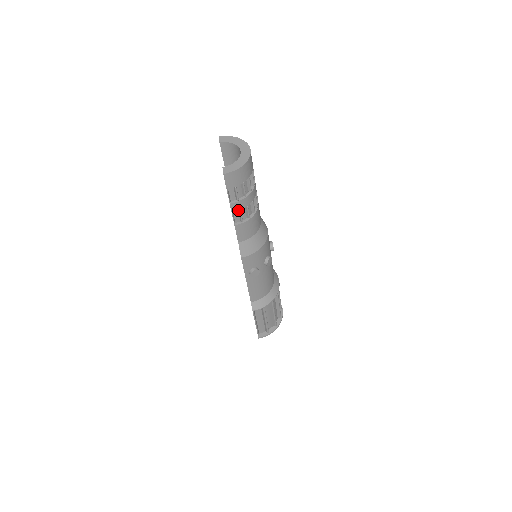
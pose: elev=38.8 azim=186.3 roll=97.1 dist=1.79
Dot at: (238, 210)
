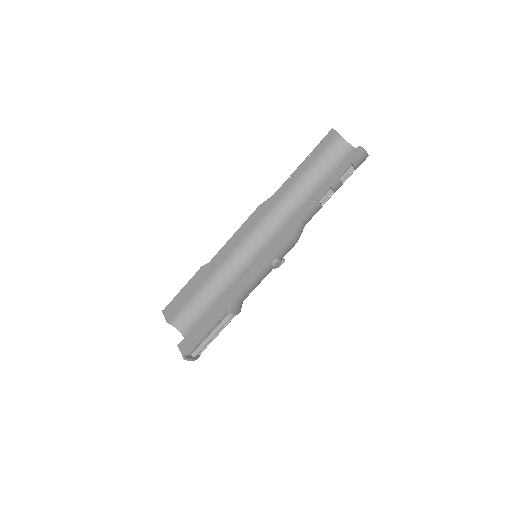
Dot at: (333, 189)
